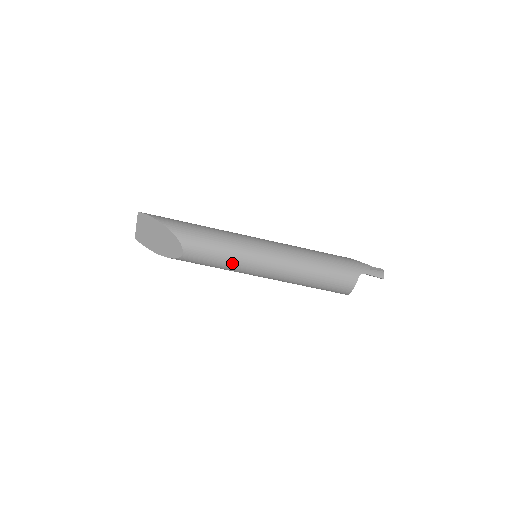
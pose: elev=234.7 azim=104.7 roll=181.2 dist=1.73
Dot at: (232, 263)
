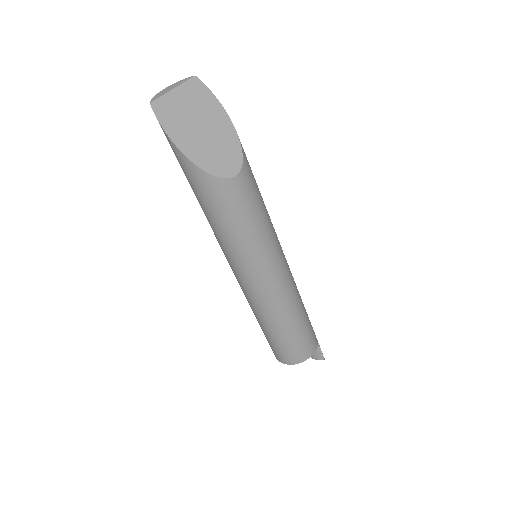
Dot at: (263, 239)
